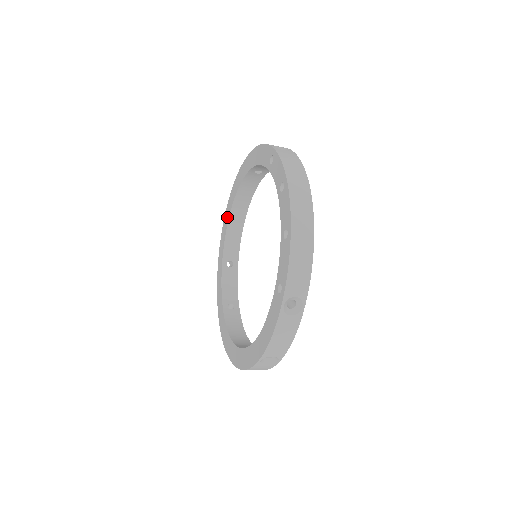
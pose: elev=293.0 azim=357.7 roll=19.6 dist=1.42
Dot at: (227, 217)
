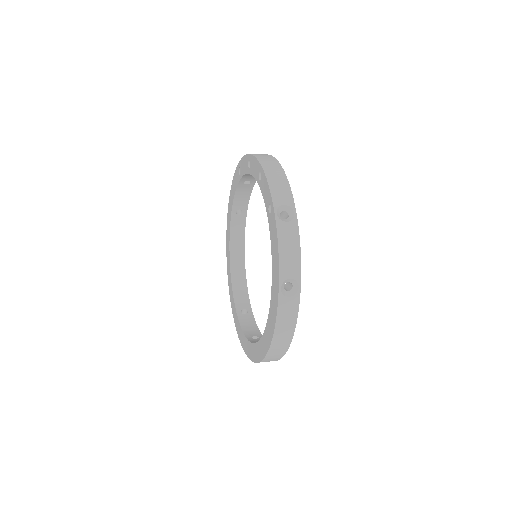
Dot at: (229, 275)
